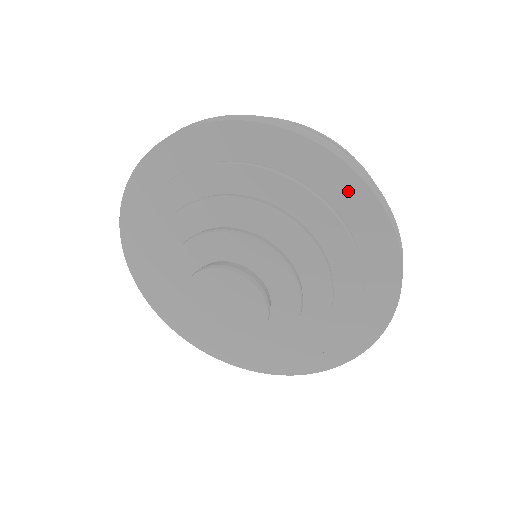
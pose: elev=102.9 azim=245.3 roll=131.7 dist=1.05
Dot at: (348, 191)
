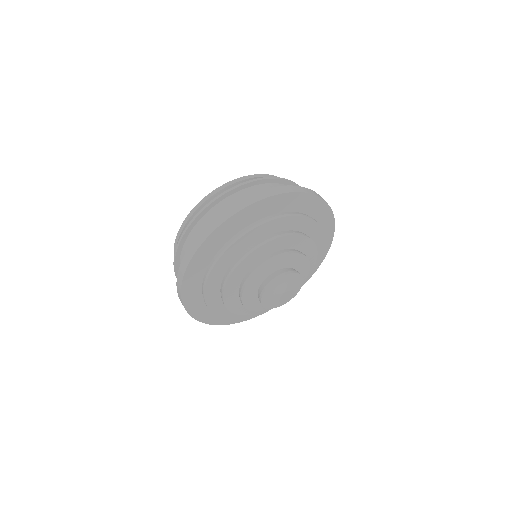
Dot at: (287, 202)
